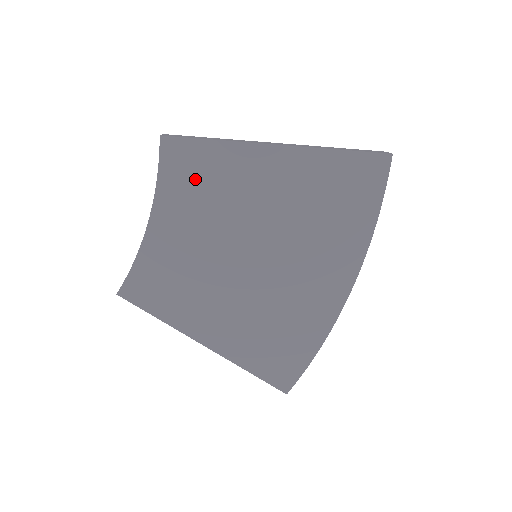
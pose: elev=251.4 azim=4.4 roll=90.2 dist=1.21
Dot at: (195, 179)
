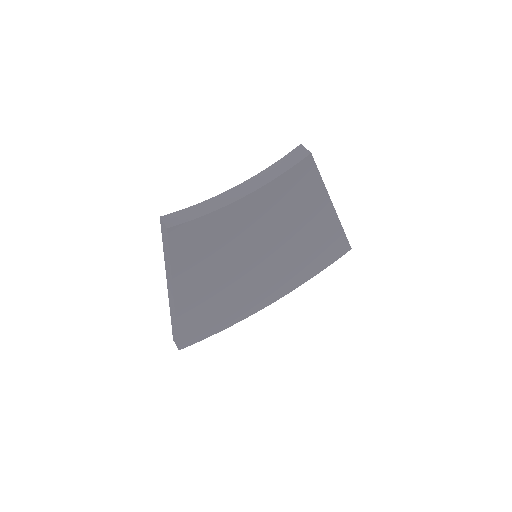
Dot at: (293, 193)
